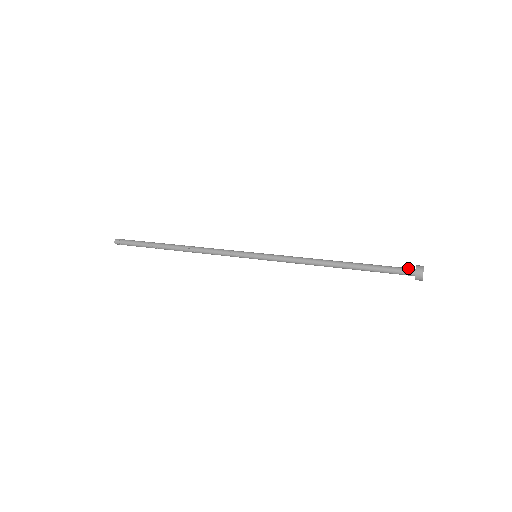
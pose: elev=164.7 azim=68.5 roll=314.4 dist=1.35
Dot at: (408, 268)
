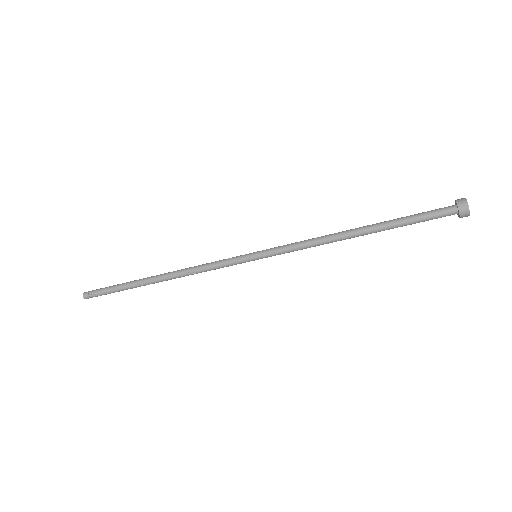
Dot at: (446, 209)
